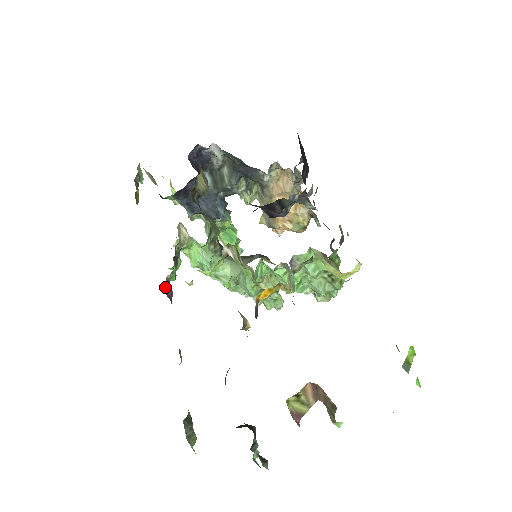
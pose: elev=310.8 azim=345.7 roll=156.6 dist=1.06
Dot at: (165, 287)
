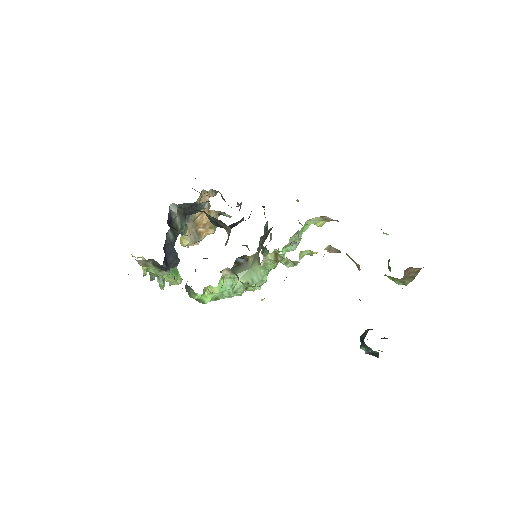
Dot at: occluded
